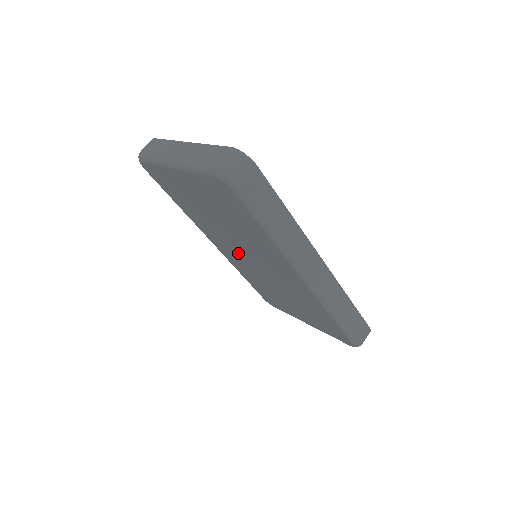
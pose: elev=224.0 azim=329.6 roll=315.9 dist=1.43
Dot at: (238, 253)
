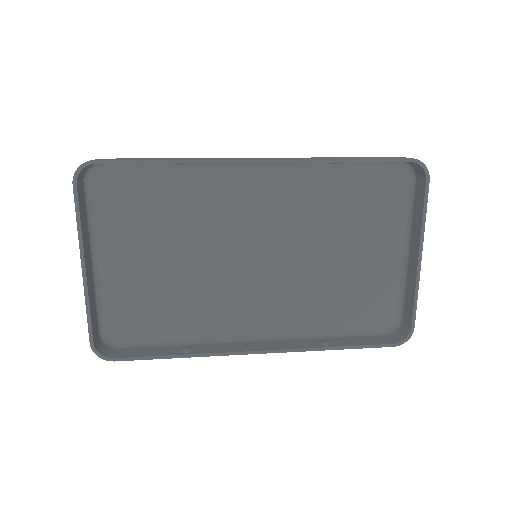
Dot at: (252, 228)
